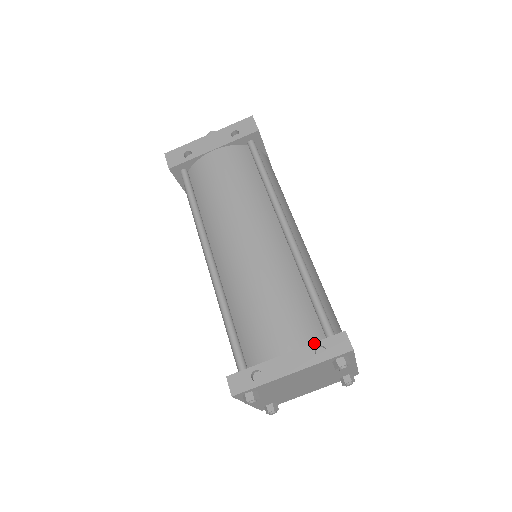
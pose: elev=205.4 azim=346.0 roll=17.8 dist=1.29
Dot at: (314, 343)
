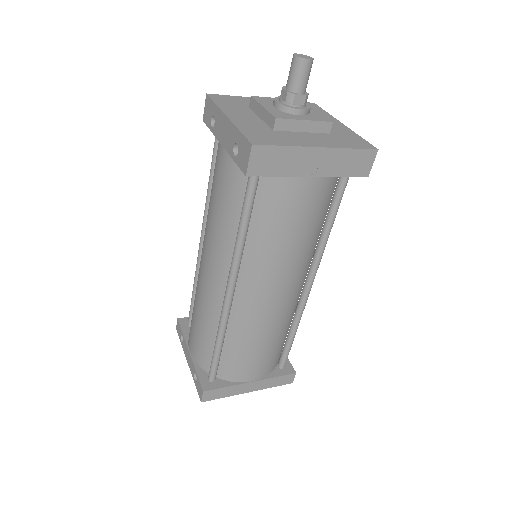
Dot at: (195, 371)
